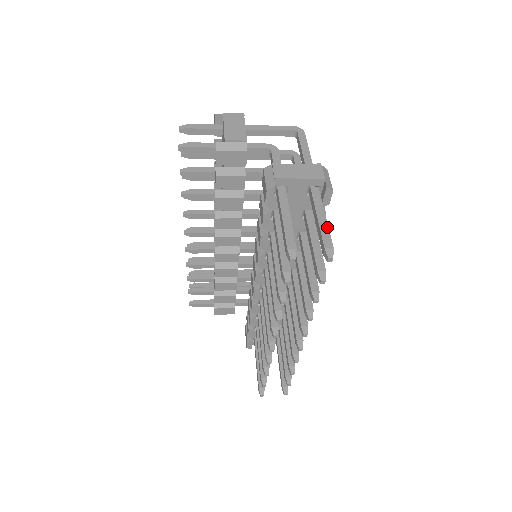
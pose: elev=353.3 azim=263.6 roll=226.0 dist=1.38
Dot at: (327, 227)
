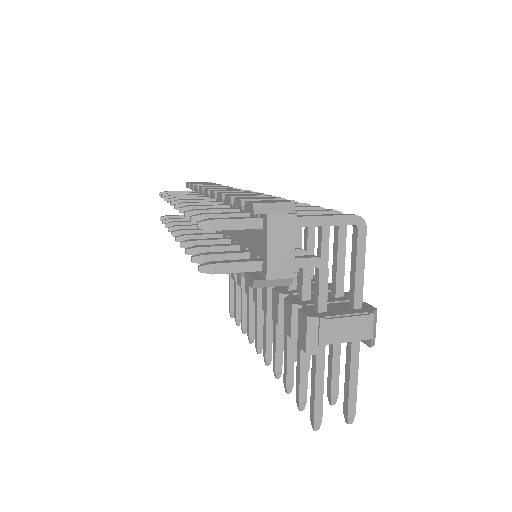
Dot at: (356, 390)
